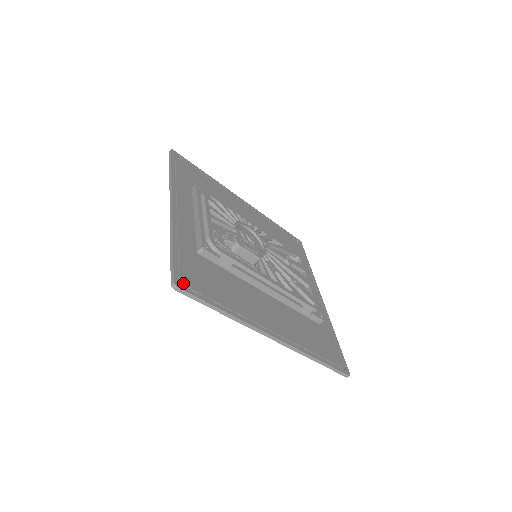
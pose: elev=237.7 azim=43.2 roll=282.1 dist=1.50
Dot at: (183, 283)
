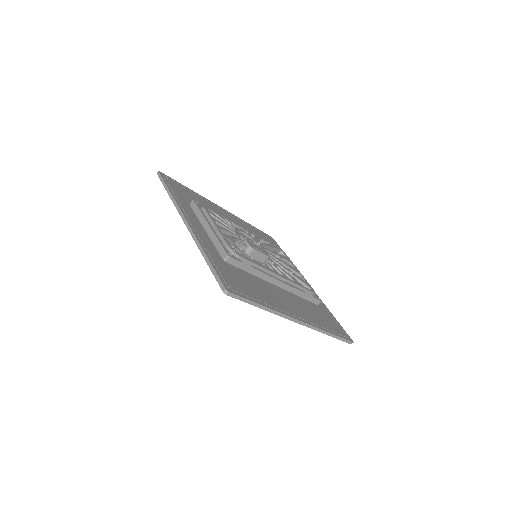
Dot at: (230, 288)
